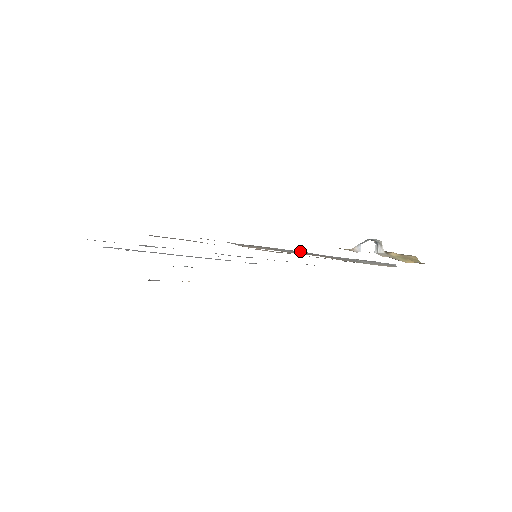
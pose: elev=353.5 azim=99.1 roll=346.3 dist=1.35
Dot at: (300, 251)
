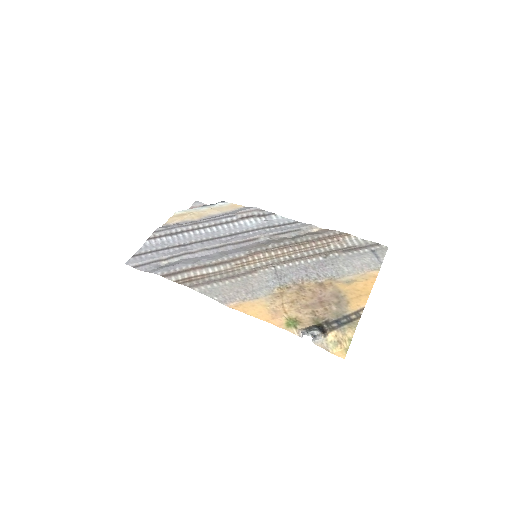
Dot at: (289, 262)
